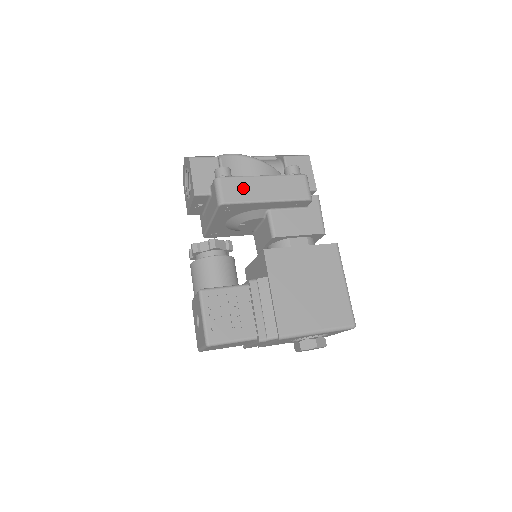
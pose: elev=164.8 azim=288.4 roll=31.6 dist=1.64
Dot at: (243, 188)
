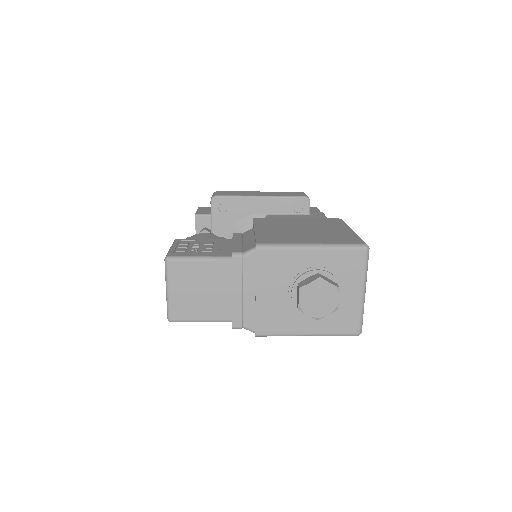
Dot at: (237, 193)
